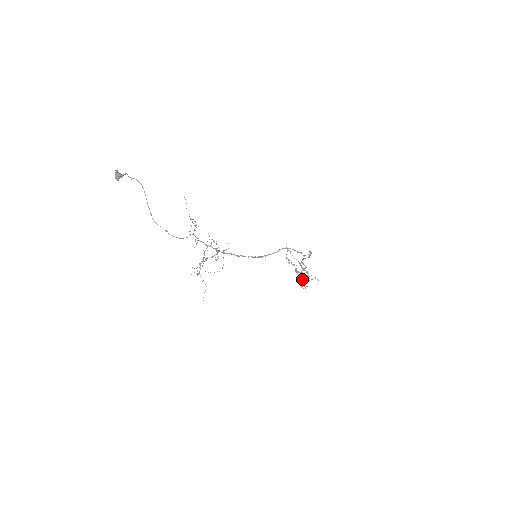
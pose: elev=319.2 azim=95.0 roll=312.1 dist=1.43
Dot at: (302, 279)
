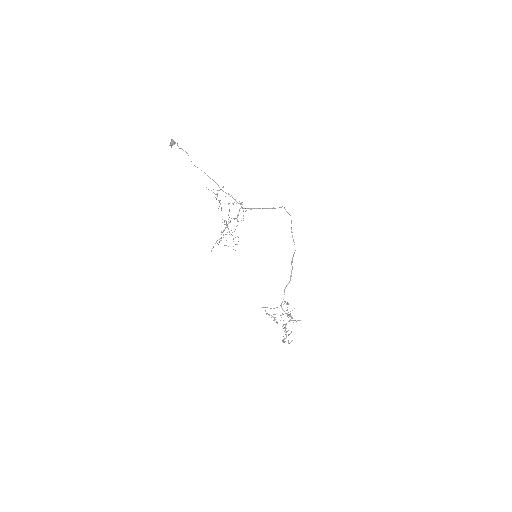
Dot at: (286, 332)
